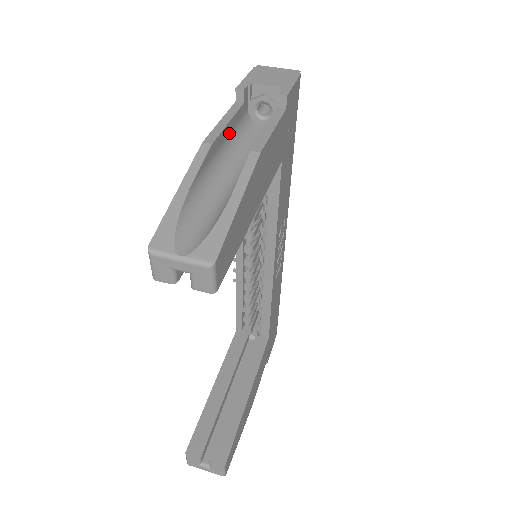
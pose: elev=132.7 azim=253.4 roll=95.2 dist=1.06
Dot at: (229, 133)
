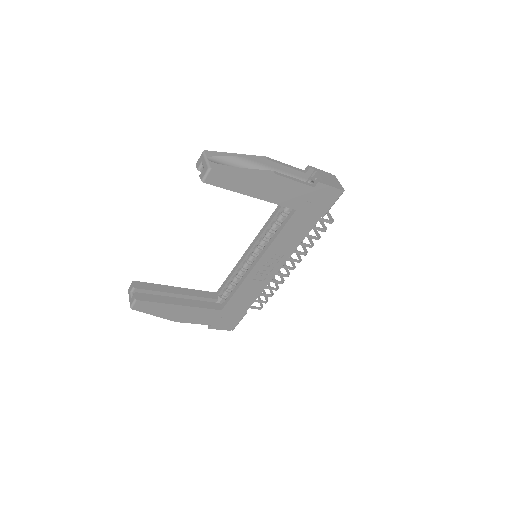
Dot at: (284, 171)
